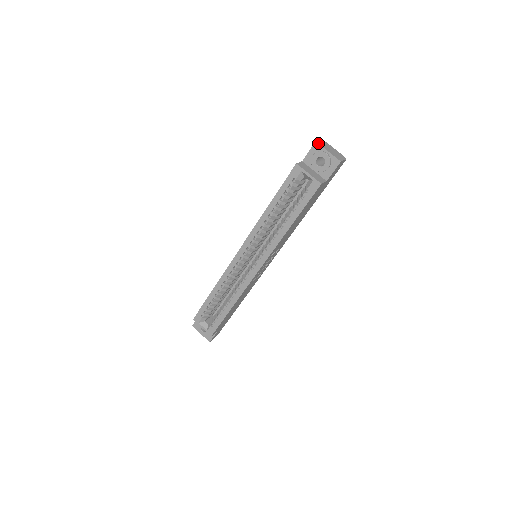
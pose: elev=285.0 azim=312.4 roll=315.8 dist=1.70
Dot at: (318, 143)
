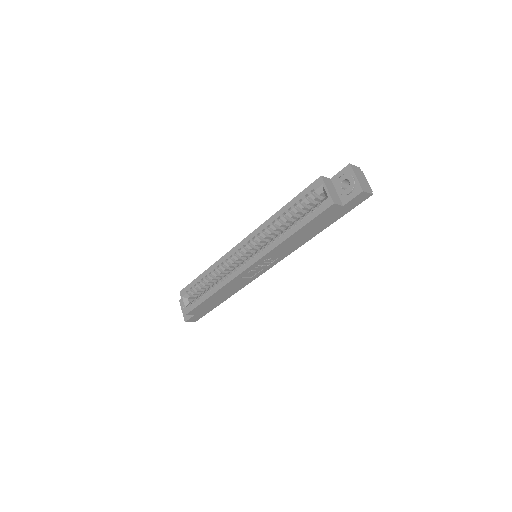
Dot at: (351, 166)
